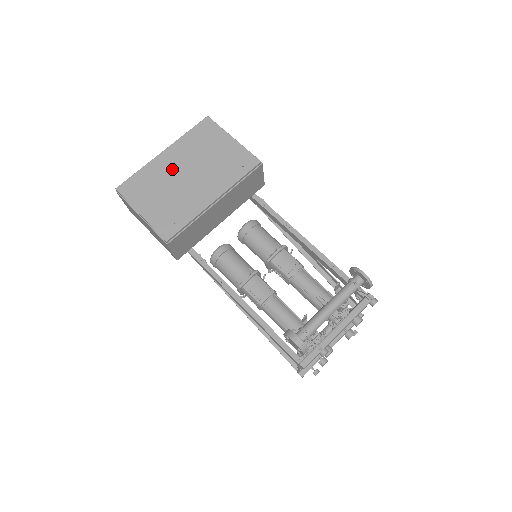
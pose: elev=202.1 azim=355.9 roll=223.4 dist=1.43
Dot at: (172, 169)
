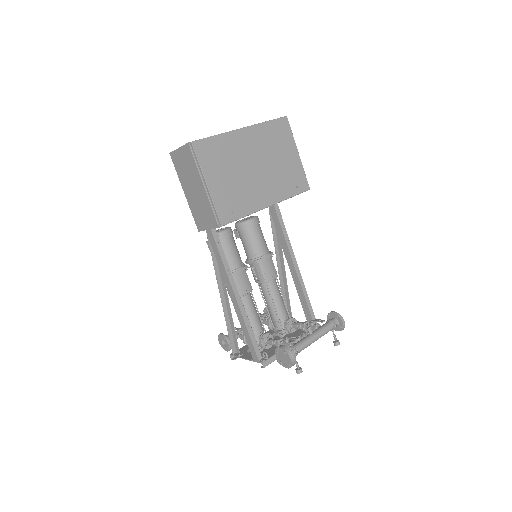
Dot at: (246, 153)
